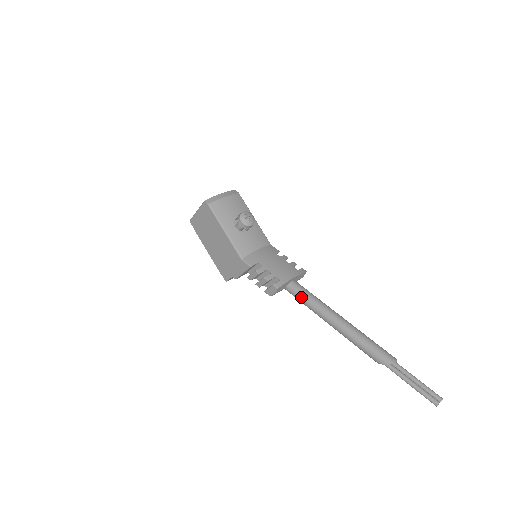
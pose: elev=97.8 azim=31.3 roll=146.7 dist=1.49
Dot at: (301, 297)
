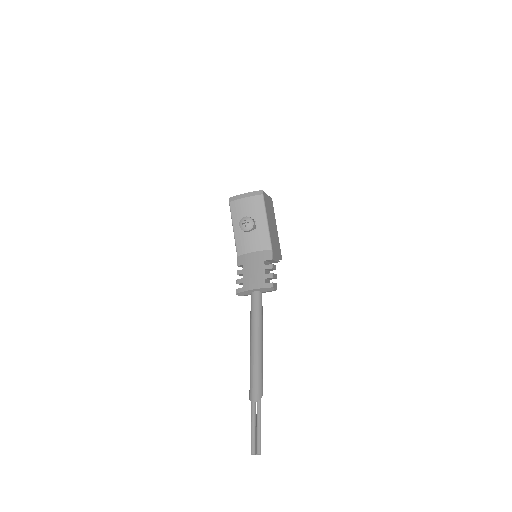
Dot at: occluded
